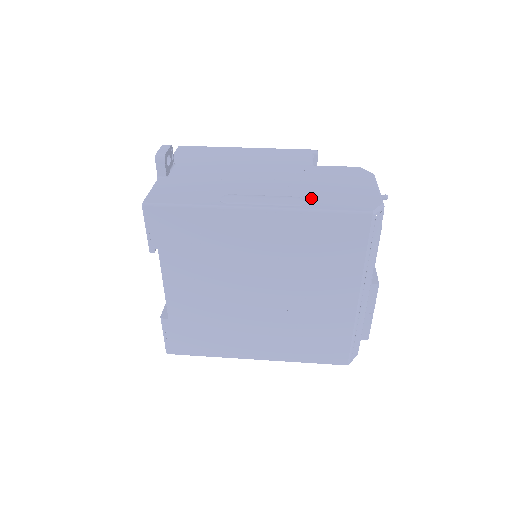
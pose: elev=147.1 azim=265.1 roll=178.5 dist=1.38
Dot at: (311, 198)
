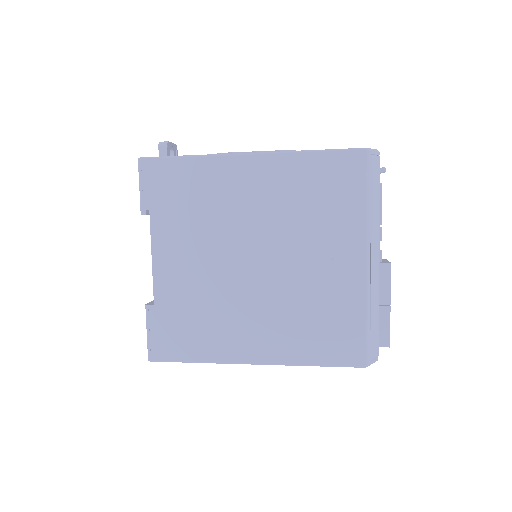
Dot at: occluded
